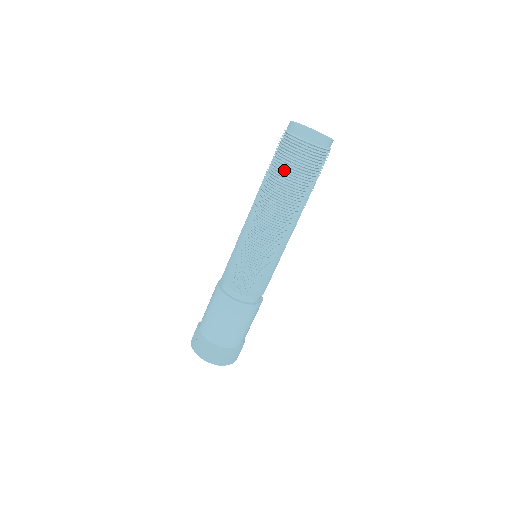
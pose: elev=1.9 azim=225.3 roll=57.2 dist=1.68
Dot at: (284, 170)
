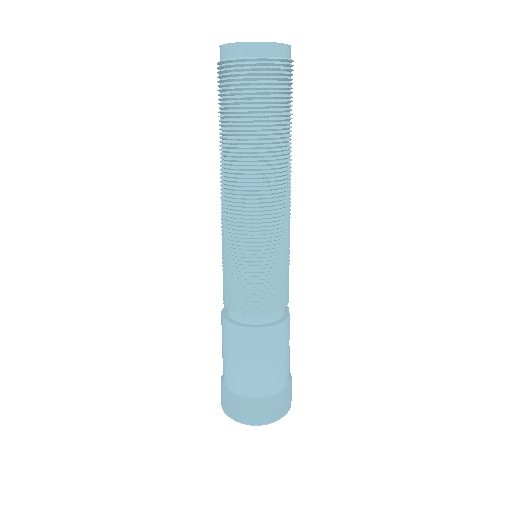
Dot at: (221, 115)
